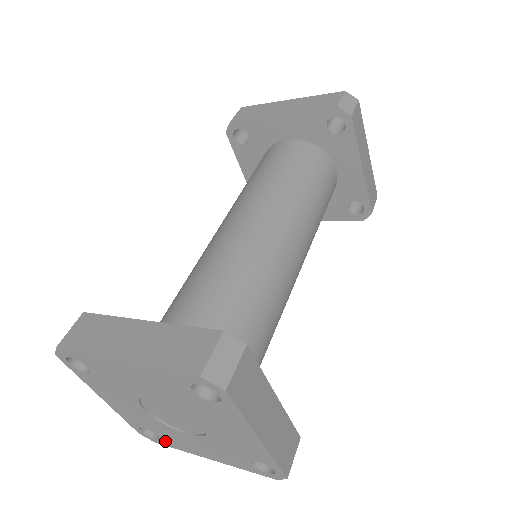
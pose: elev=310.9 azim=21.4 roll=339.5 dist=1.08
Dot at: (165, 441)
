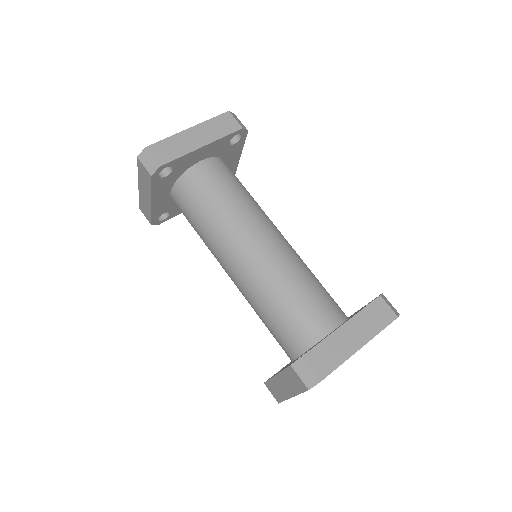
Dot at: occluded
